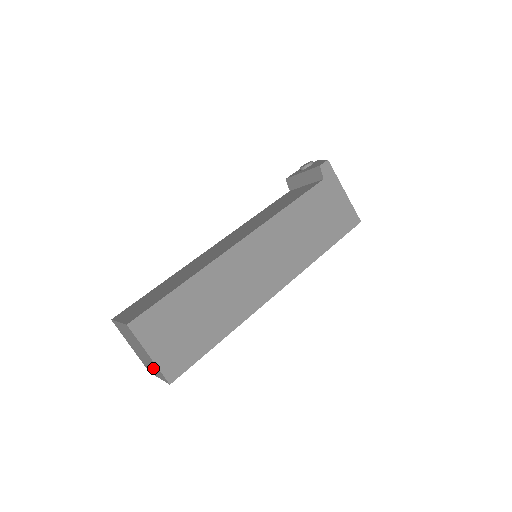
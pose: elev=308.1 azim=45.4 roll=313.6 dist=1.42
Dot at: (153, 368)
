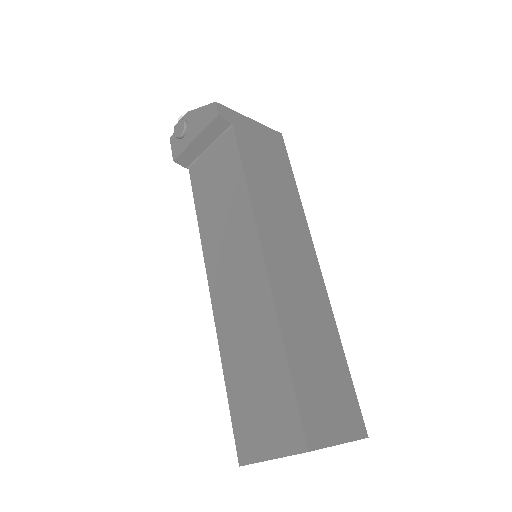
Dot at: occluded
